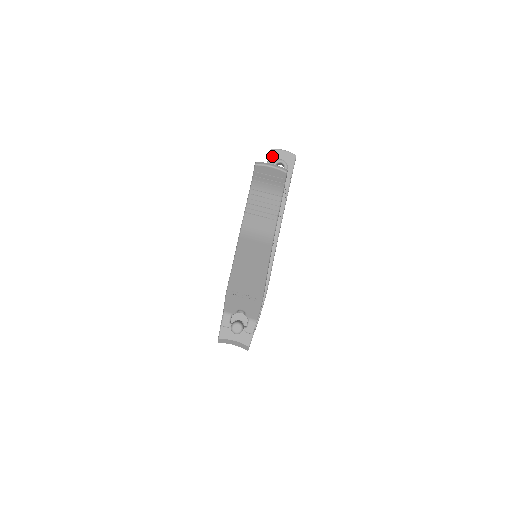
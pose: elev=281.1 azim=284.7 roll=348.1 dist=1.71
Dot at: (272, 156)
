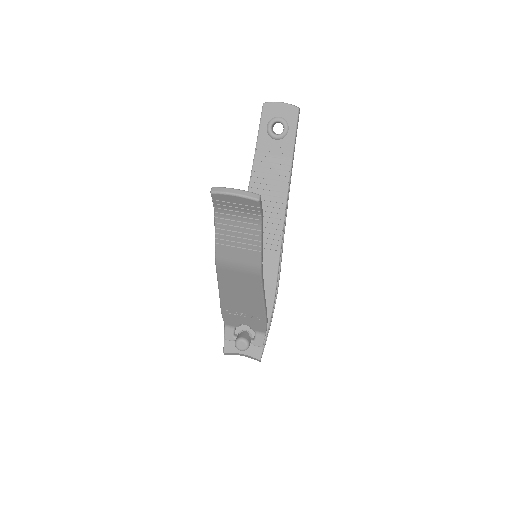
Dot at: (265, 113)
